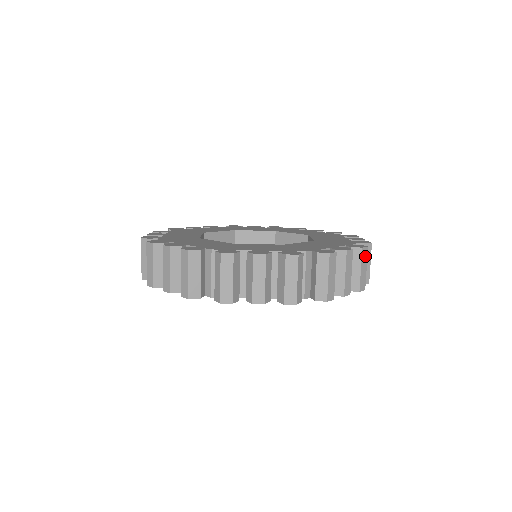
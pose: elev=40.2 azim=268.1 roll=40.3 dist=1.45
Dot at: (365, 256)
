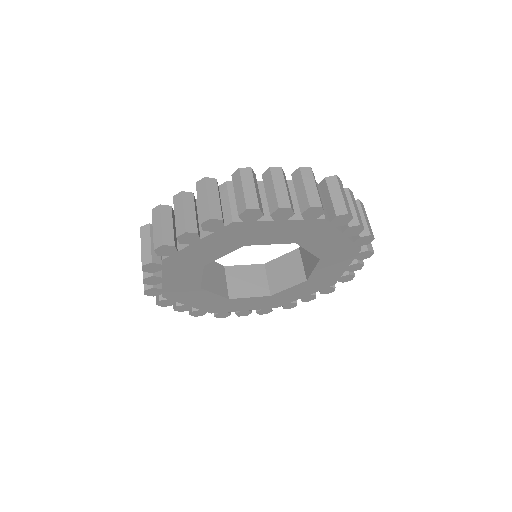
Dot at: (309, 175)
